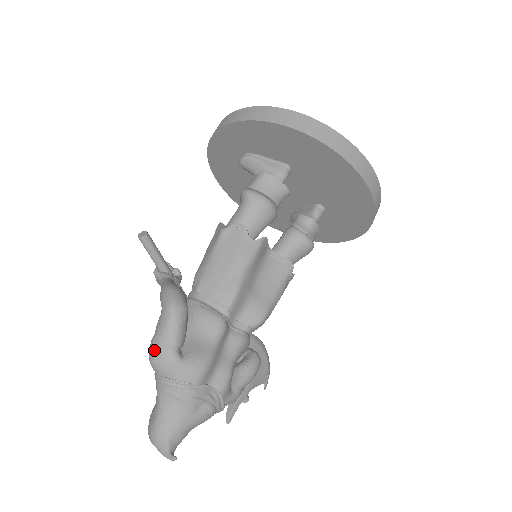
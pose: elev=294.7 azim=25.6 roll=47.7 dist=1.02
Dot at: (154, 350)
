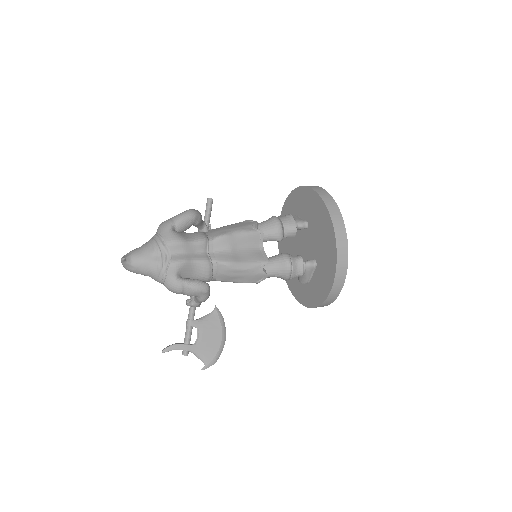
Dot at: occluded
